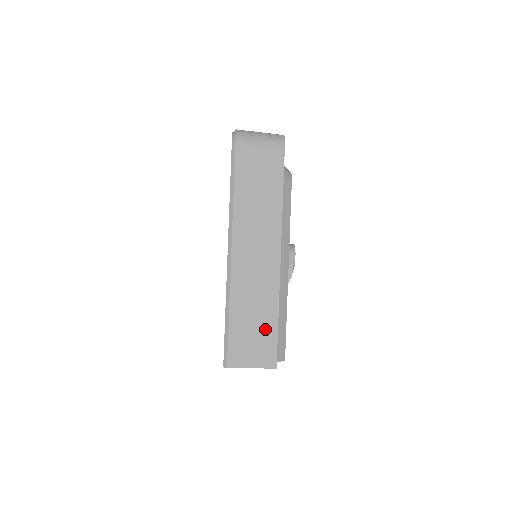
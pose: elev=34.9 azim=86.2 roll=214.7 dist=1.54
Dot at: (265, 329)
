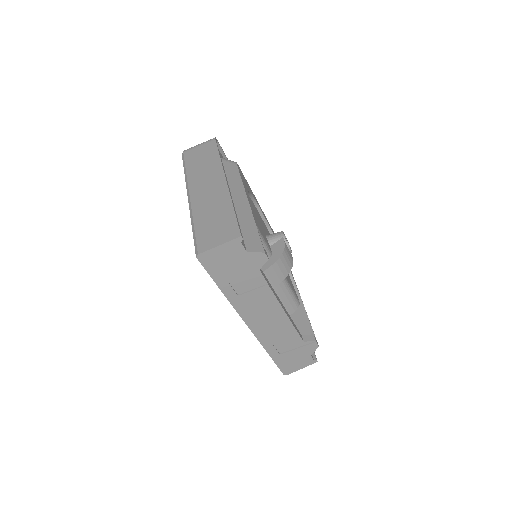
Dot at: (225, 219)
